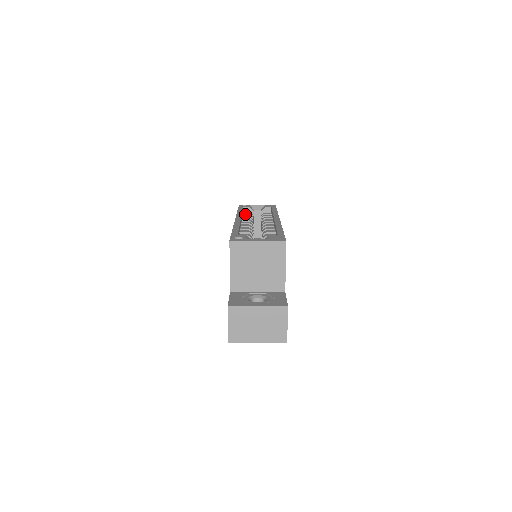
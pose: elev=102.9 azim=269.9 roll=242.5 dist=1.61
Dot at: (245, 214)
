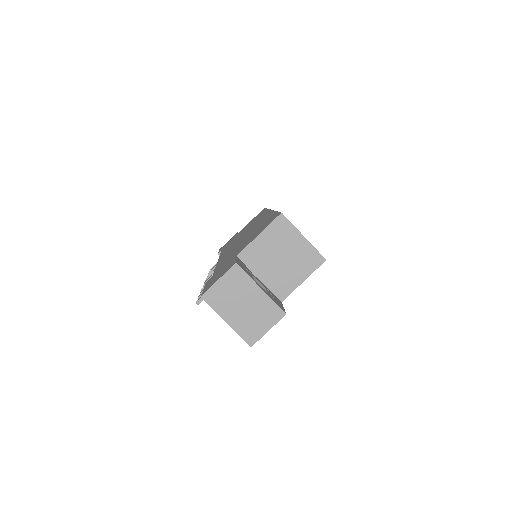
Dot at: occluded
